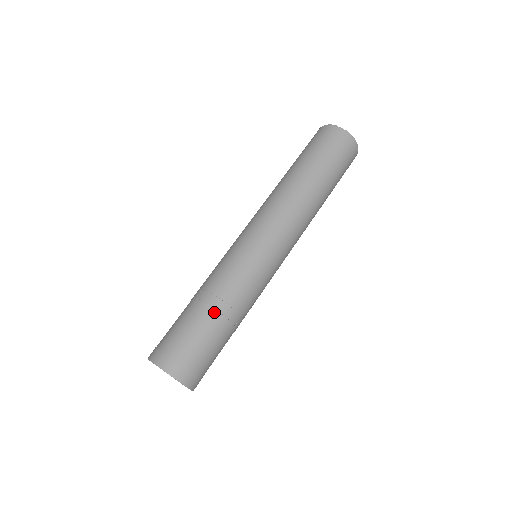
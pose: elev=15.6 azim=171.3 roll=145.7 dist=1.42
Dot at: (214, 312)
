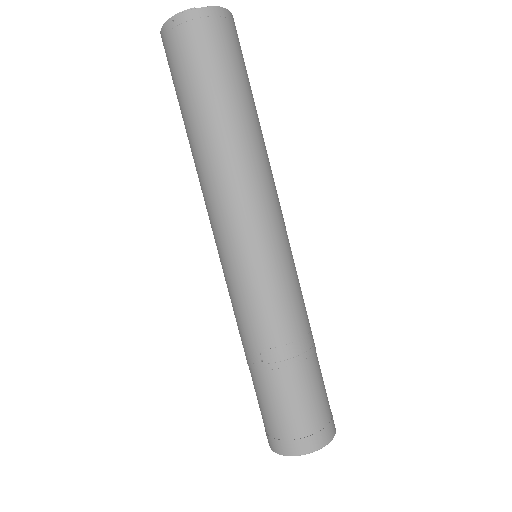
Dot at: (300, 359)
